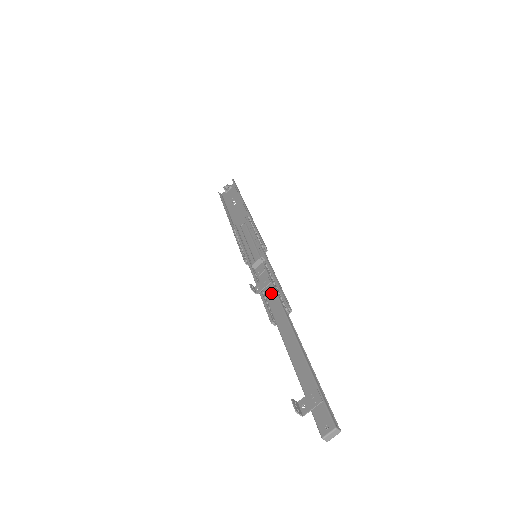
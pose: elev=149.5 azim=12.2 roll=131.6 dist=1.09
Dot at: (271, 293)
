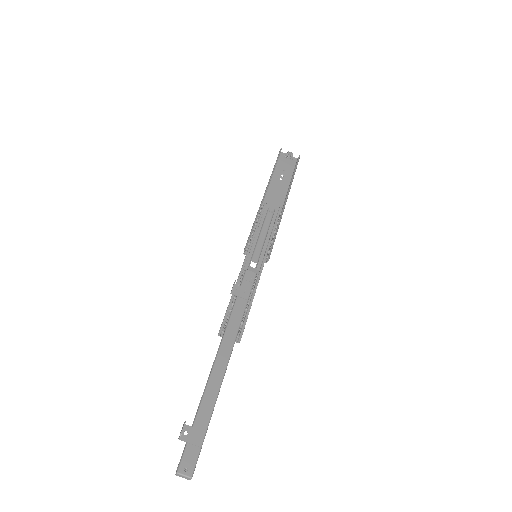
Dot at: (240, 309)
